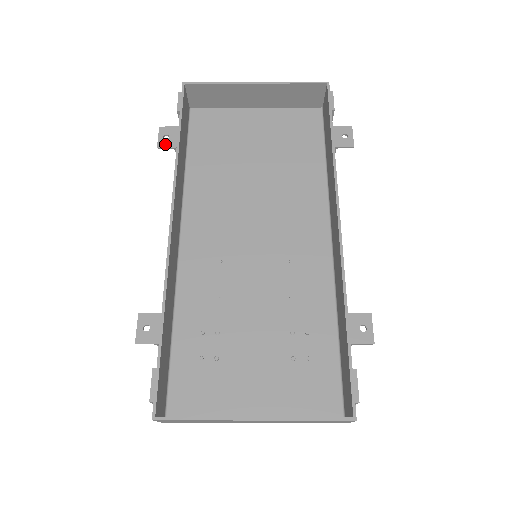
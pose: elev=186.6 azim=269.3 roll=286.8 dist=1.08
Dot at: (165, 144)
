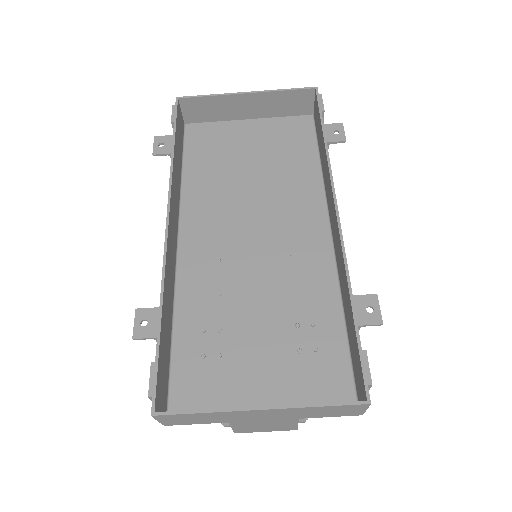
Dot at: (160, 151)
